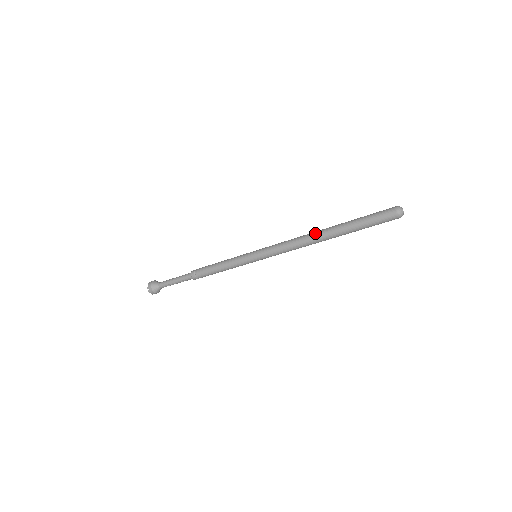
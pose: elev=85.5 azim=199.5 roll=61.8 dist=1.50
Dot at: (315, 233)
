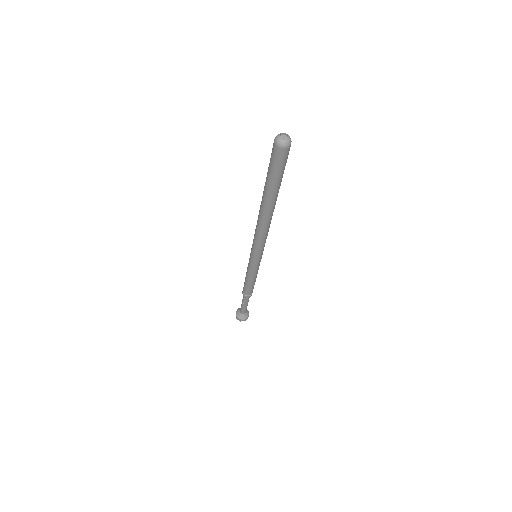
Dot at: occluded
